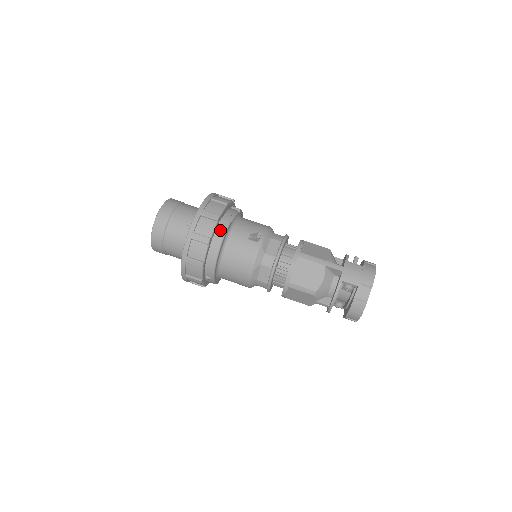
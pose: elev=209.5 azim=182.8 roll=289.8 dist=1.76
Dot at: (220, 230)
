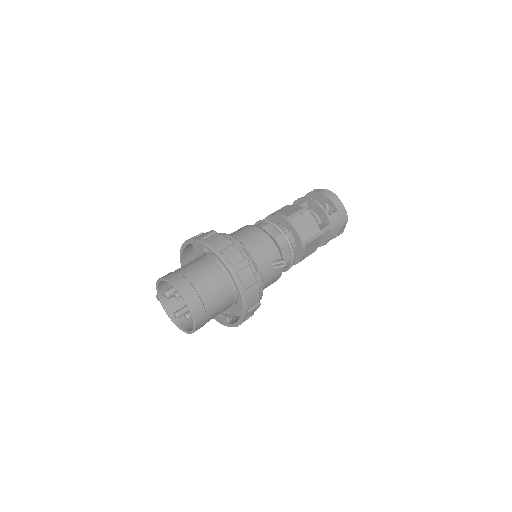
Dot at: (260, 288)
